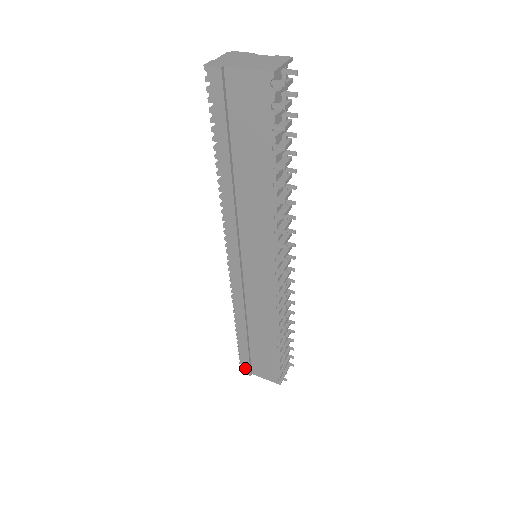
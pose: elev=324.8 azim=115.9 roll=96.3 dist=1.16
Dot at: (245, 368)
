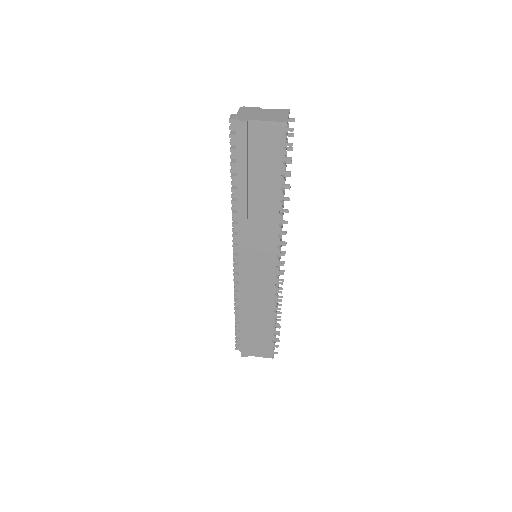
Dot at: (243, 351)
